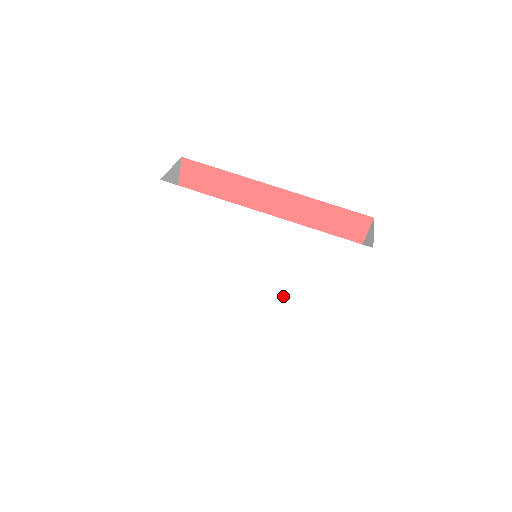
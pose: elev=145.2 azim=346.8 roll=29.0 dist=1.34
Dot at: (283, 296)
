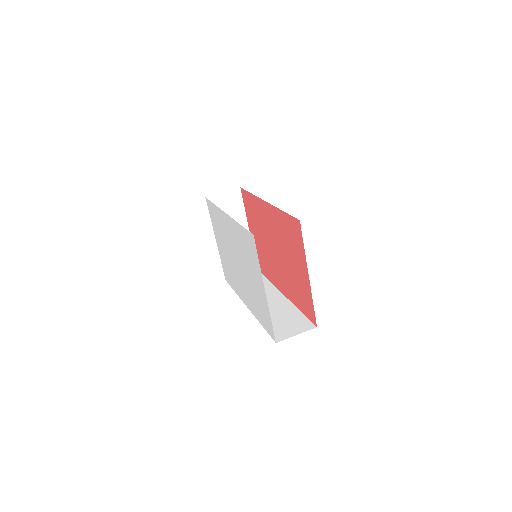
Dot at: (250, 285)
